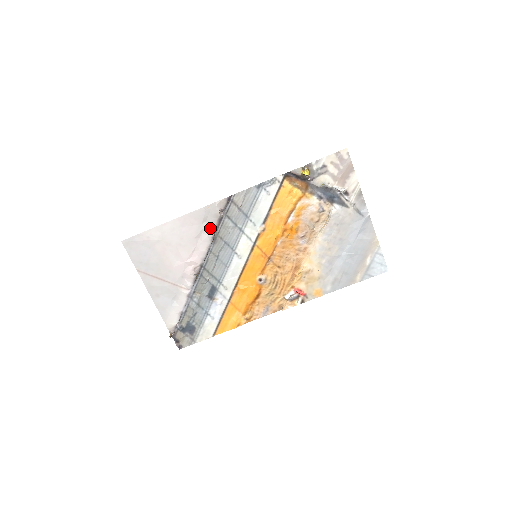
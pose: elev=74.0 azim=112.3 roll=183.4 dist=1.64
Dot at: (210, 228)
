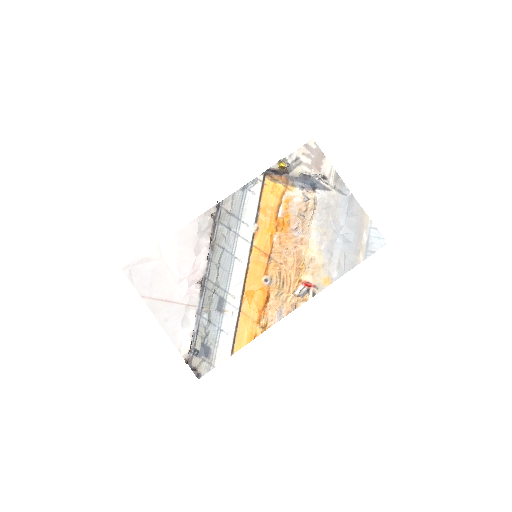
Dot at: (206, 237)
